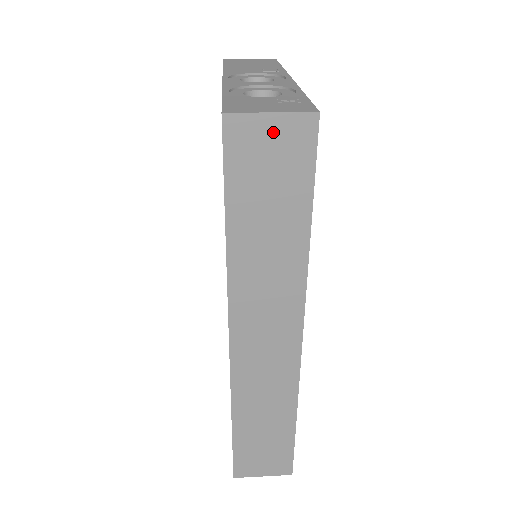
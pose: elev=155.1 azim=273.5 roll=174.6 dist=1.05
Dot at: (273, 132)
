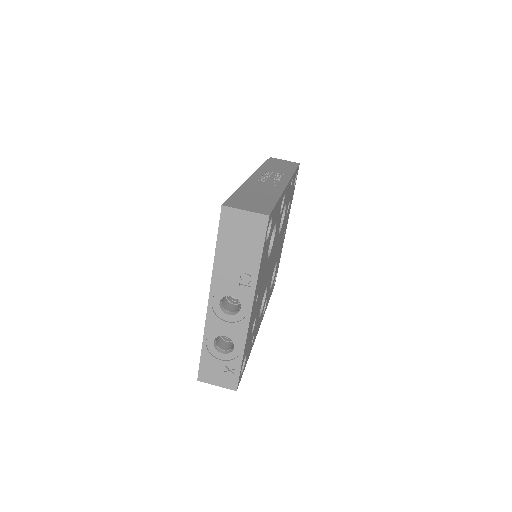
Dot at: occluded
